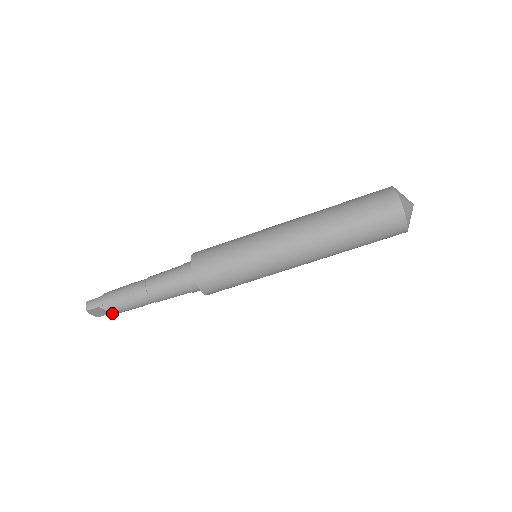
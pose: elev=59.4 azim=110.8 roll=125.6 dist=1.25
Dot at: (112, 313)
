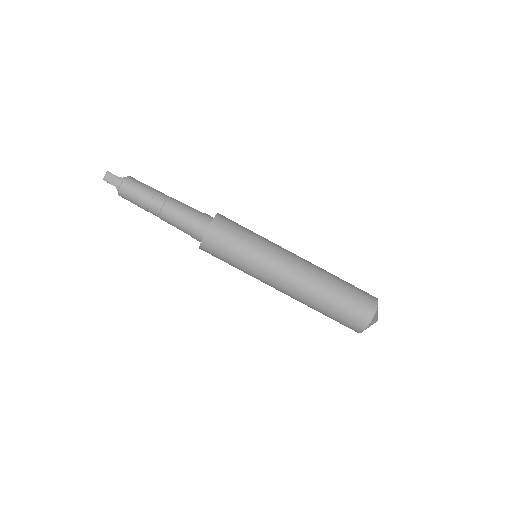
Dot at: (122, 197)
